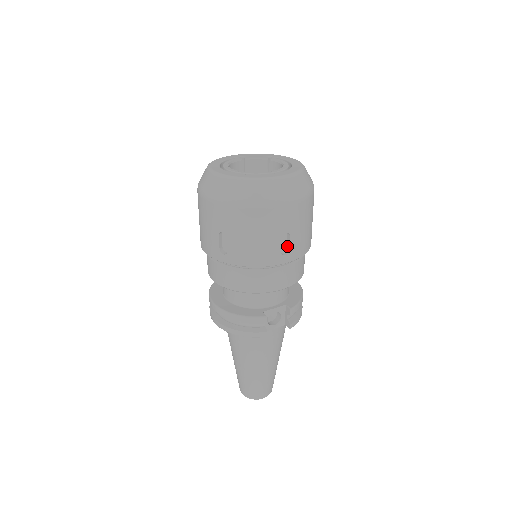
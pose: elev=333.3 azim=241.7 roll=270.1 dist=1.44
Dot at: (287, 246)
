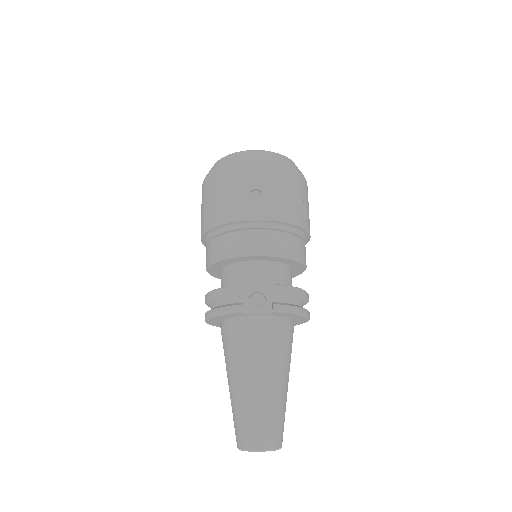
Dot at: (261, 206)
